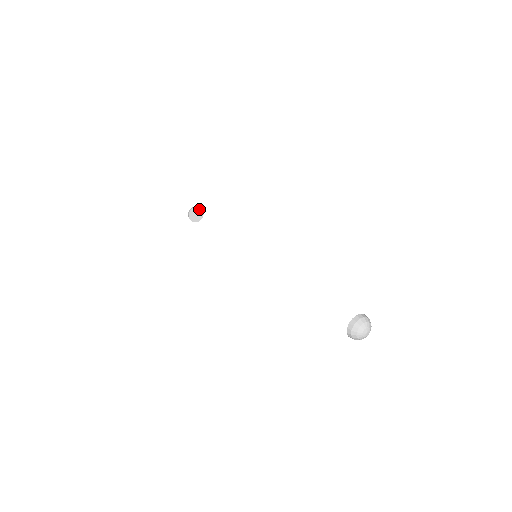
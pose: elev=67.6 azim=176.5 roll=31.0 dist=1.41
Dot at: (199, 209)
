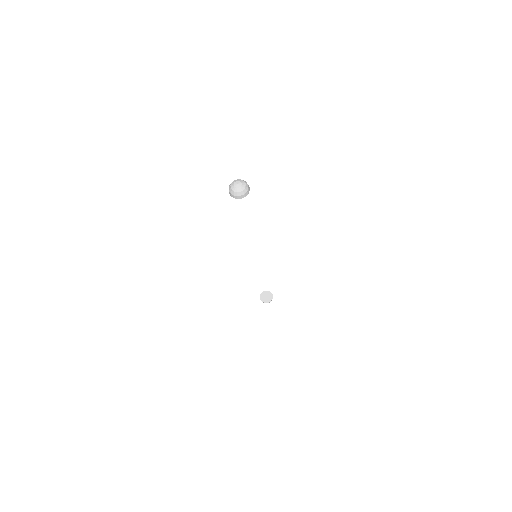
Dot at: (265, 292)
